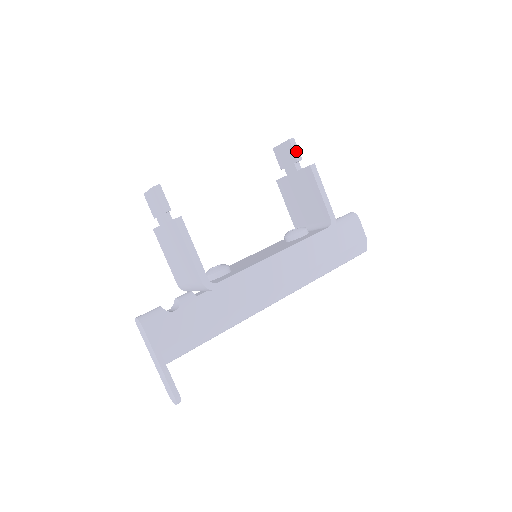
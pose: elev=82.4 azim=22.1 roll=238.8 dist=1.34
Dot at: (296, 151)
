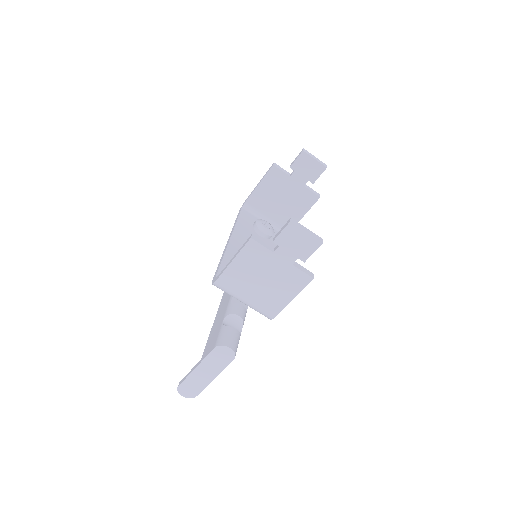
Dot at: (319, 176)
